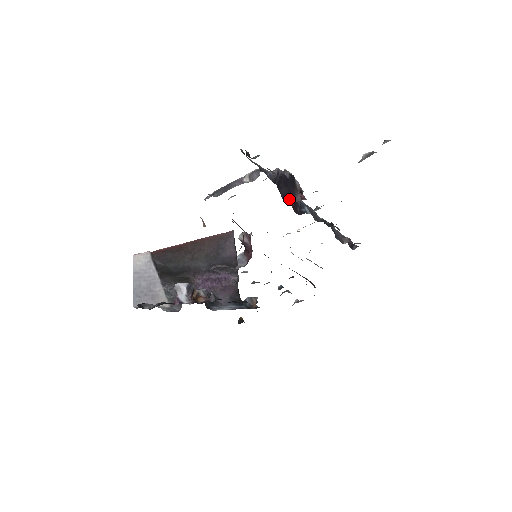
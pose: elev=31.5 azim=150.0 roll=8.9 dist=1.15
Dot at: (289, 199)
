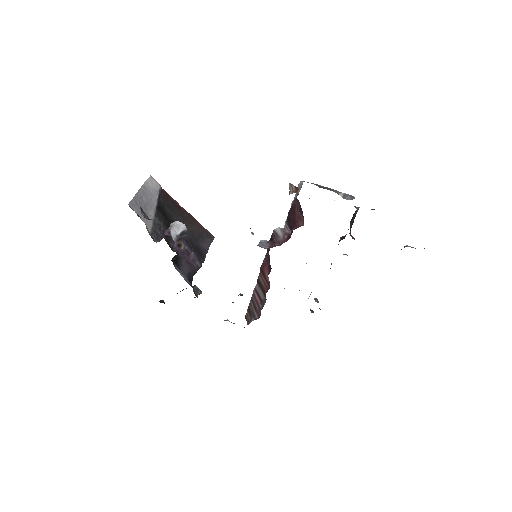
Dot at: occluded
